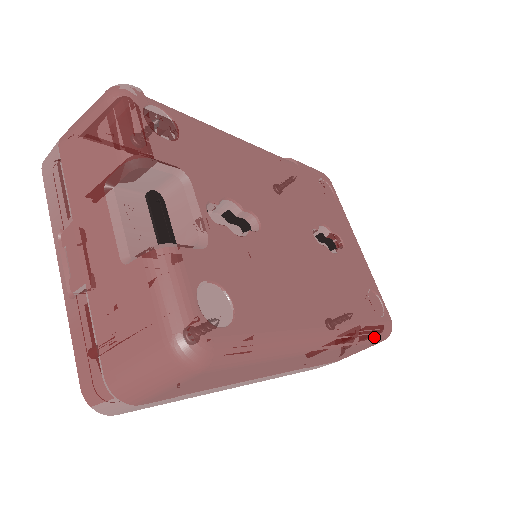
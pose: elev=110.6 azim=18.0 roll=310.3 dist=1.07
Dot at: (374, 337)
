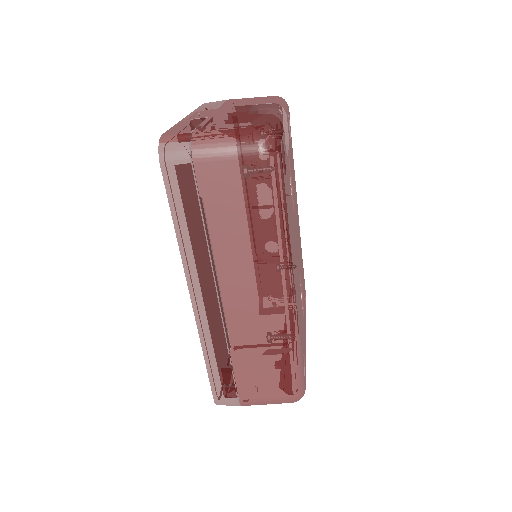
Dot at: (296, 368)
